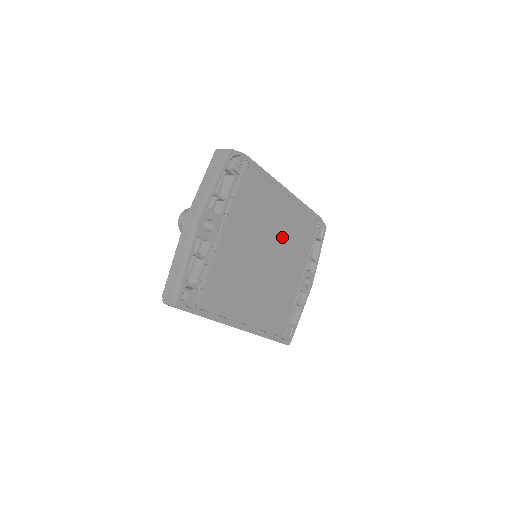
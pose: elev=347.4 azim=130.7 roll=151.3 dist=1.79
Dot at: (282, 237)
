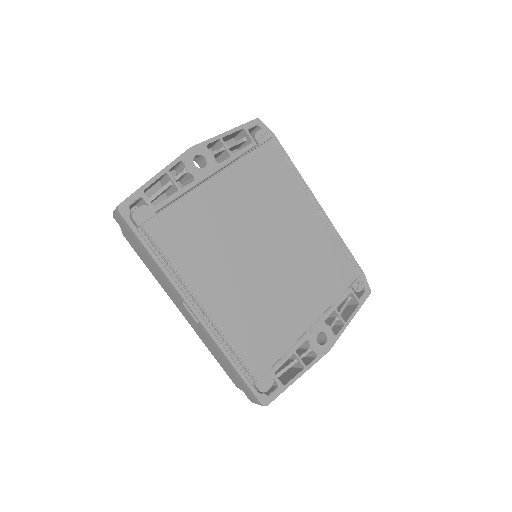
Dot at: (296, 247)
